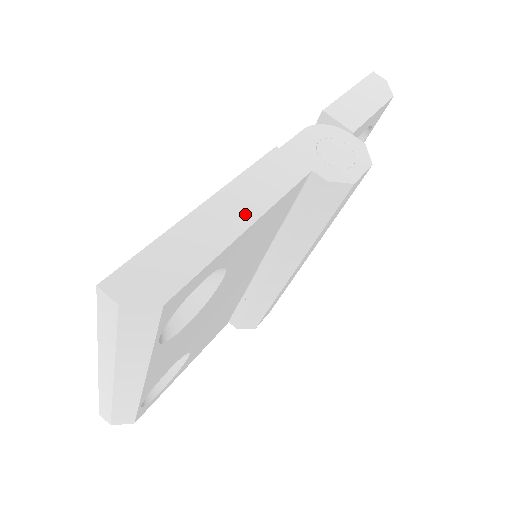
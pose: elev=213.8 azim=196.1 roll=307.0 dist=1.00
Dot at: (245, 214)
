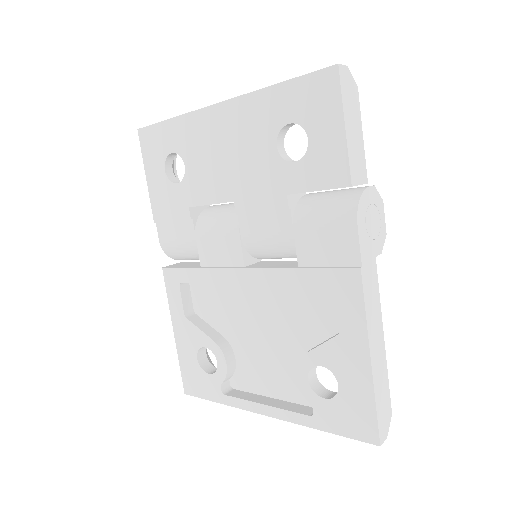
Dot at: (380, 335)
